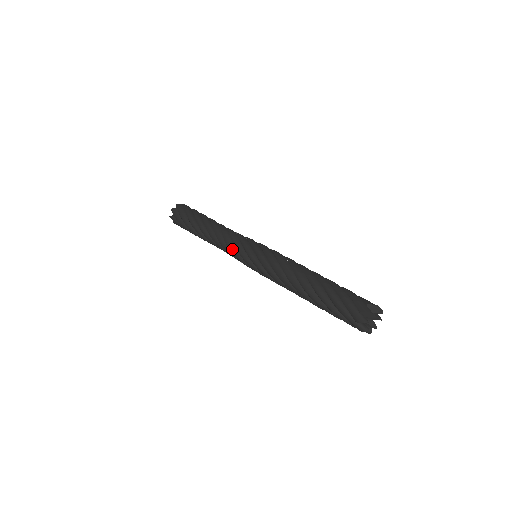
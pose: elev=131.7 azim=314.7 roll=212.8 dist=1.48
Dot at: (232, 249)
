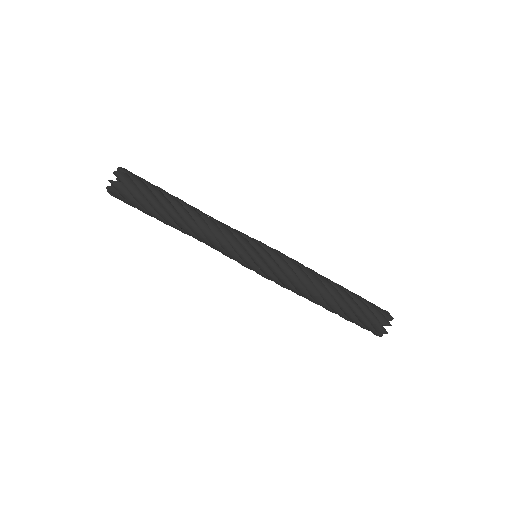
Dot at: (236, 243)
